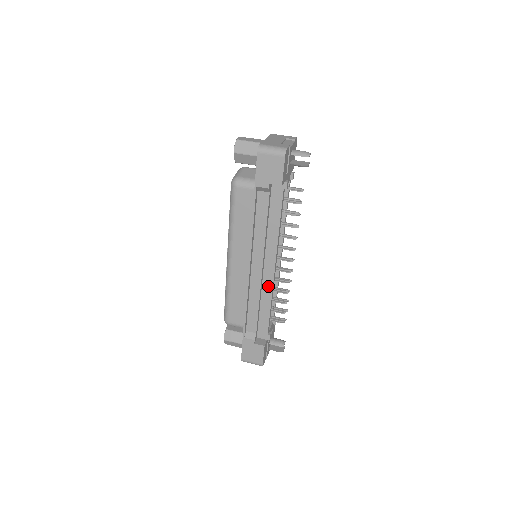
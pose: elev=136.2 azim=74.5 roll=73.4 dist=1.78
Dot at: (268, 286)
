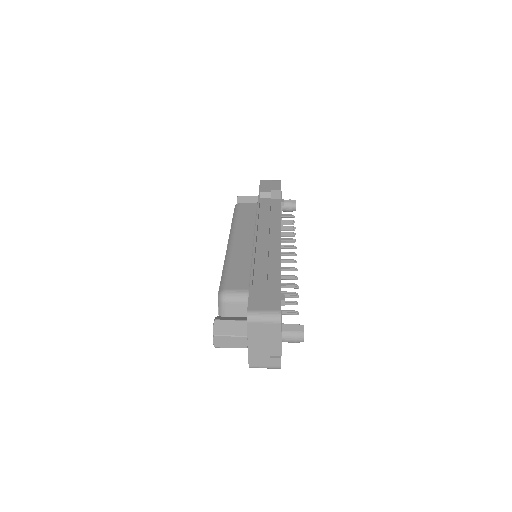
Dot at: (276, 253)
